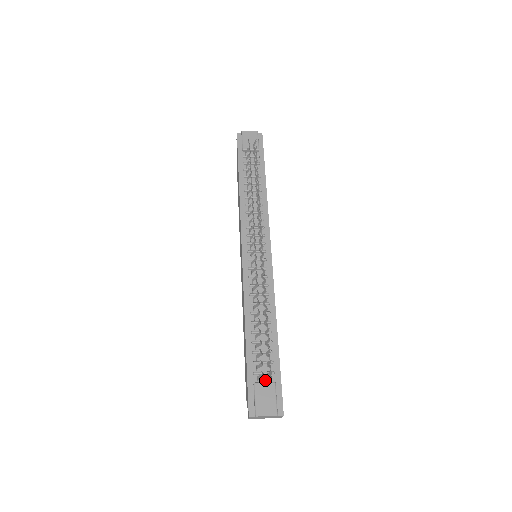
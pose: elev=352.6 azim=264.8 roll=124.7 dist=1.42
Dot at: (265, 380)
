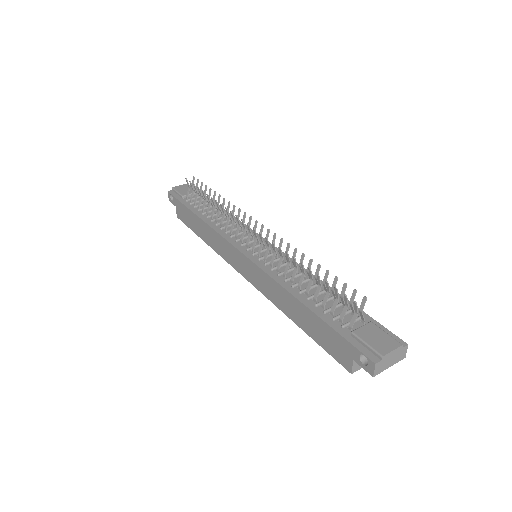
Dot at: (359, 327)
